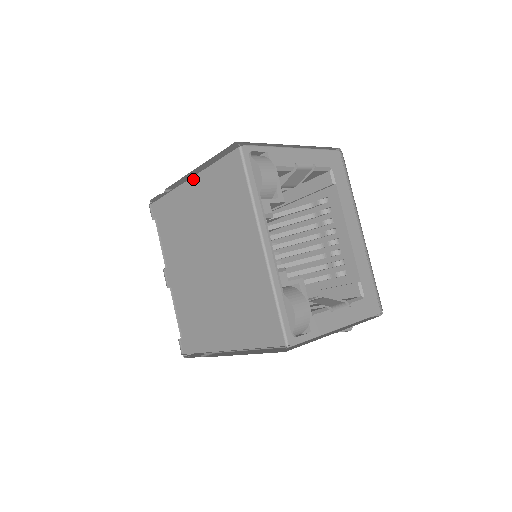
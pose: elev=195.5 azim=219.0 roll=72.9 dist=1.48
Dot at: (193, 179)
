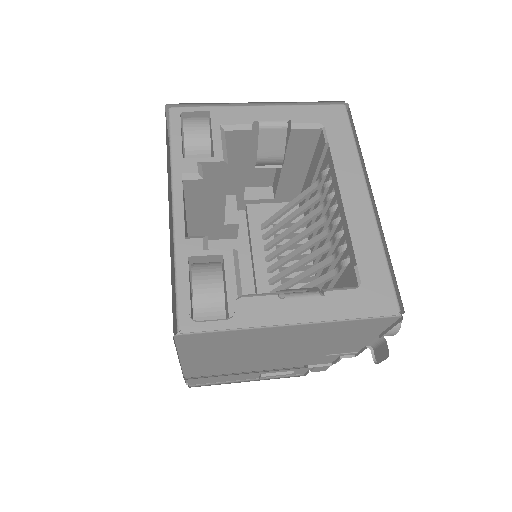
Dot at: occluded
